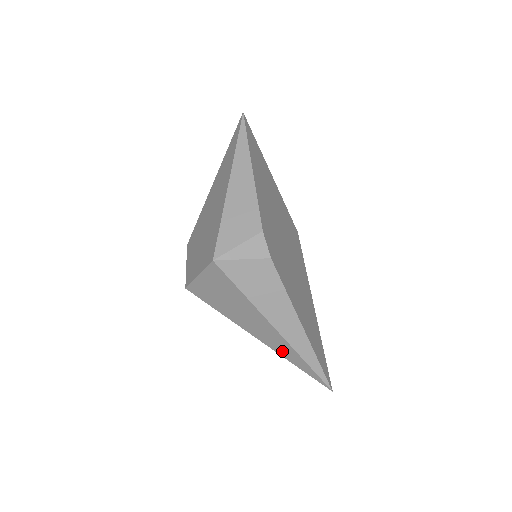
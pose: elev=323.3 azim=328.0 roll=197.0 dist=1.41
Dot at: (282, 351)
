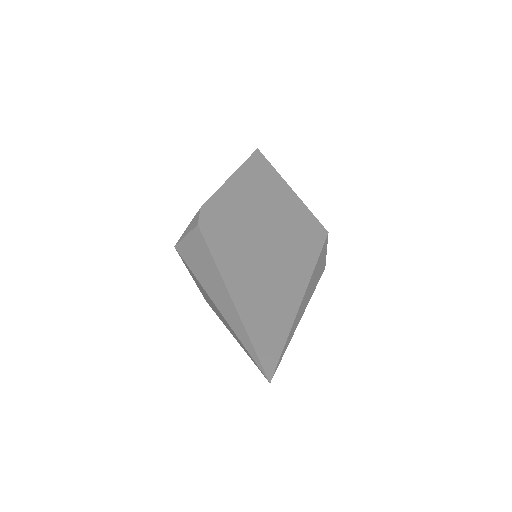
Dot at: (234, 335)
